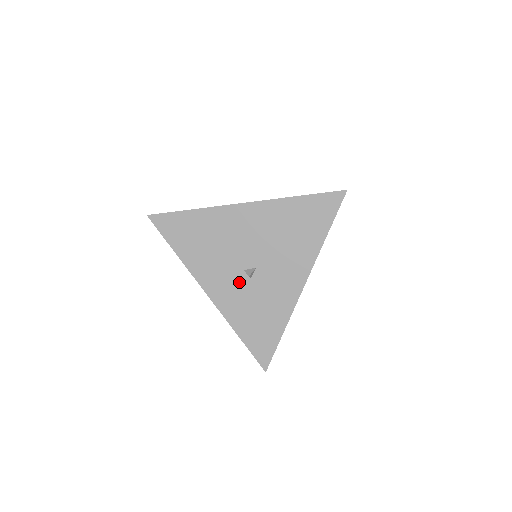
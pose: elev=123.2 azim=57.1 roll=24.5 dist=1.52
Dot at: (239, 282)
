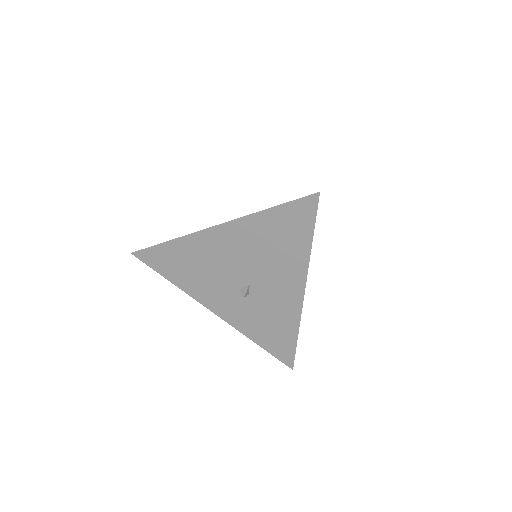
Dot at: (239, 299)
